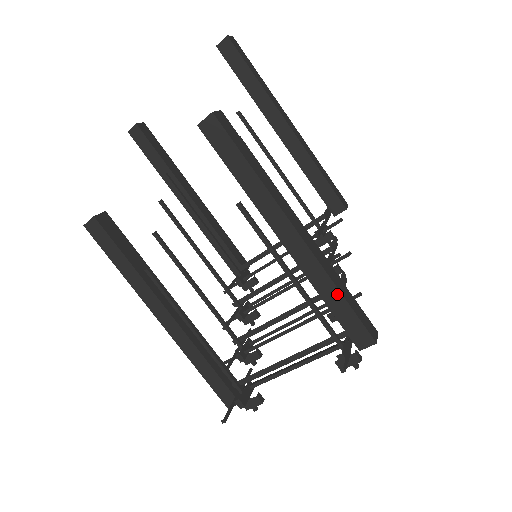
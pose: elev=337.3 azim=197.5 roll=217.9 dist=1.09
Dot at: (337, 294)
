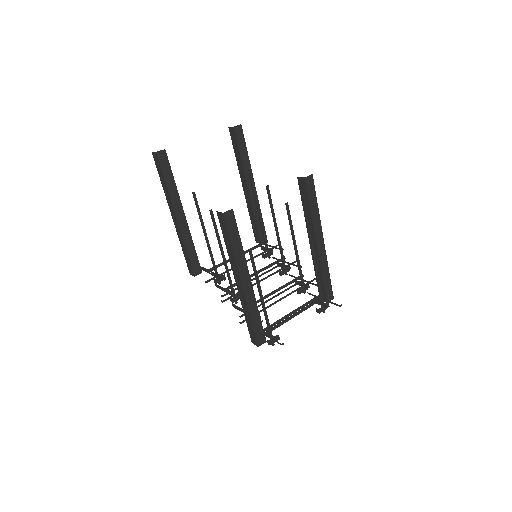
Dot at: (328, 273)
